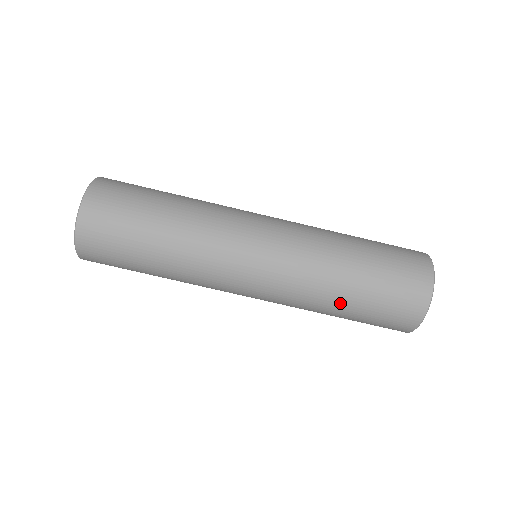
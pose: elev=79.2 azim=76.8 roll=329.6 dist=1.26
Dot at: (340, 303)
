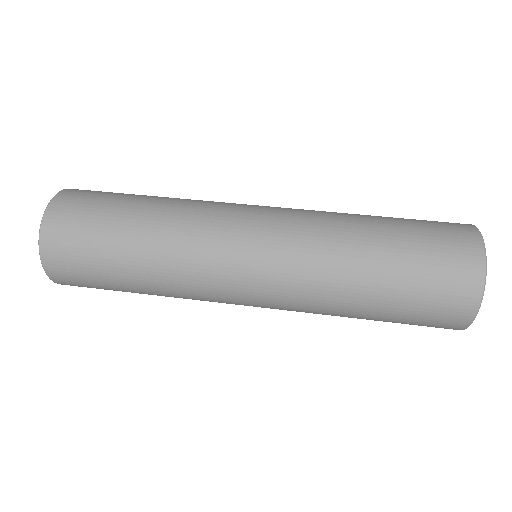
Dot at: (369, 225)
